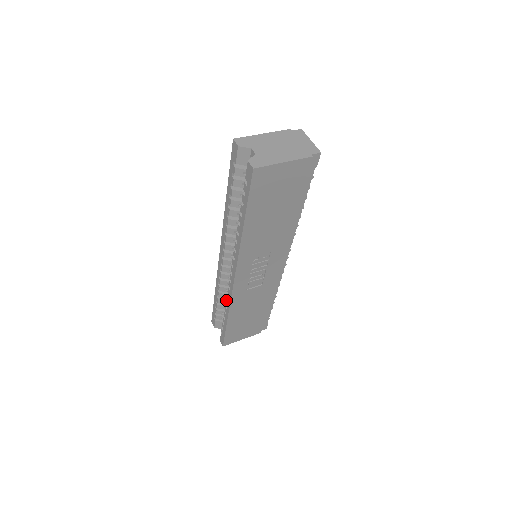
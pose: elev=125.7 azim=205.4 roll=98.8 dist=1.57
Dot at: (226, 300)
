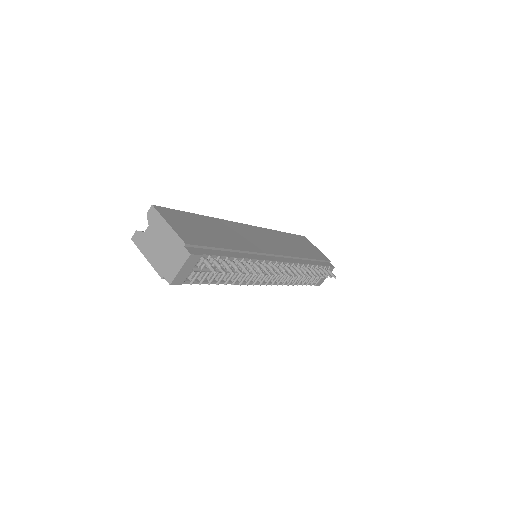
Dot at: occluded
